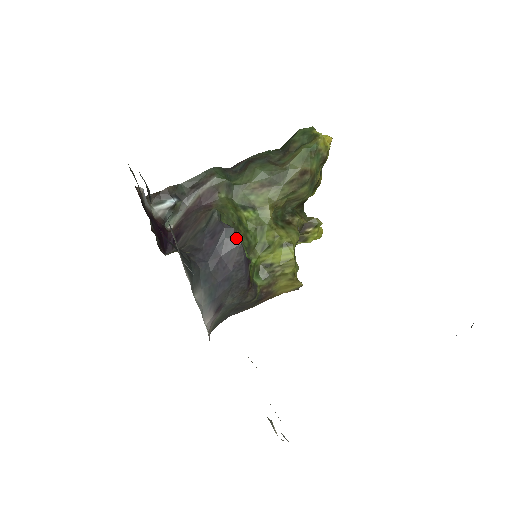
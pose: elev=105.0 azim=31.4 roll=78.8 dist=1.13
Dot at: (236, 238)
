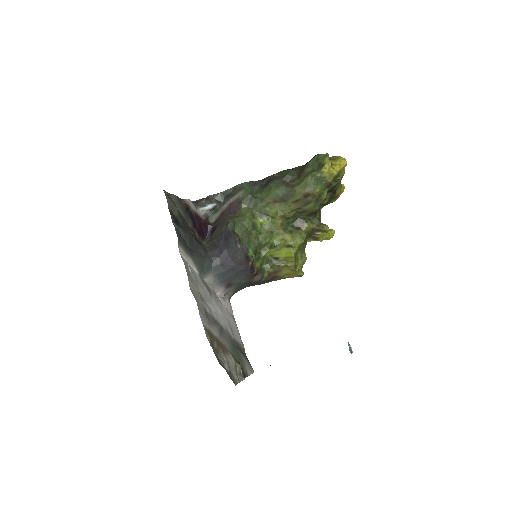
Dot at: (238, 245)
